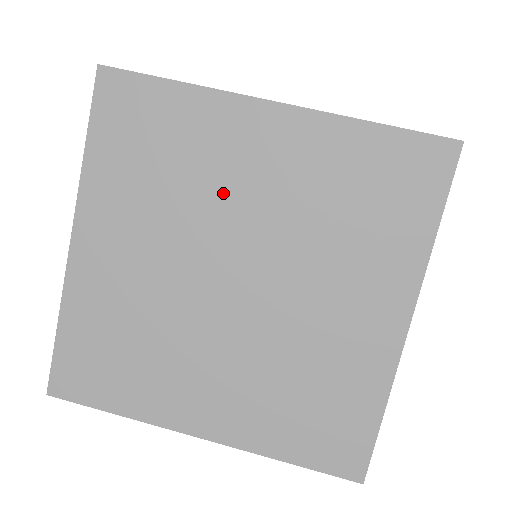
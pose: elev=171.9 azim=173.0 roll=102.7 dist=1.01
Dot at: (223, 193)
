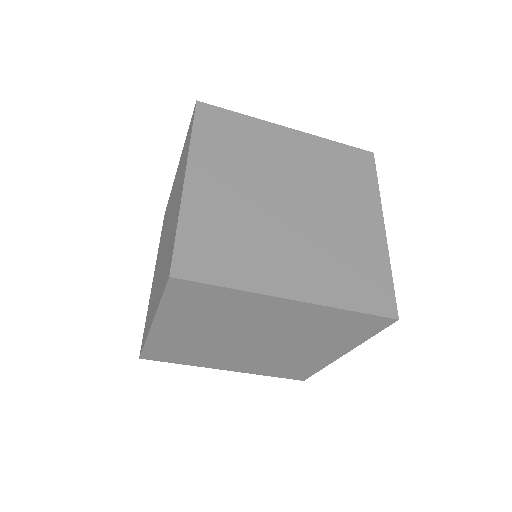
Dot at: (275, 161)
